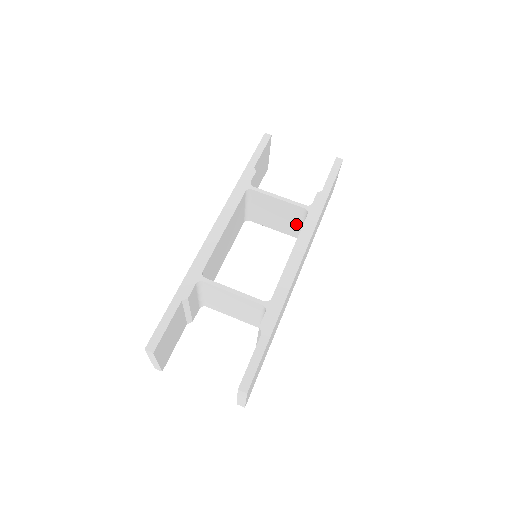
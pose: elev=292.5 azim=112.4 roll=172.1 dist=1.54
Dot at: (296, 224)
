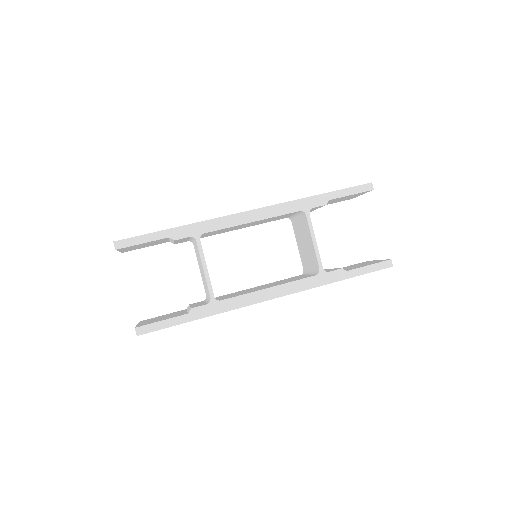
Dot at: (309, 265)
